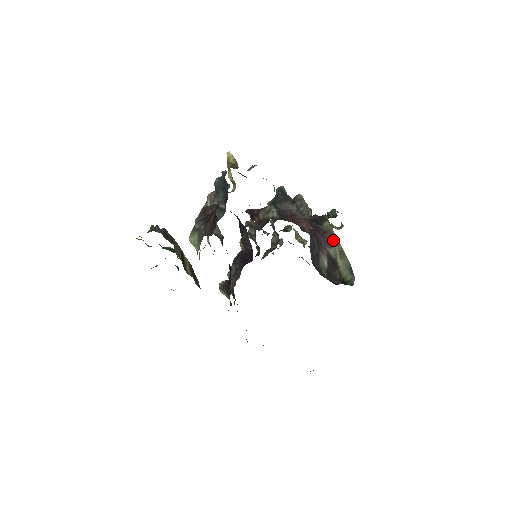
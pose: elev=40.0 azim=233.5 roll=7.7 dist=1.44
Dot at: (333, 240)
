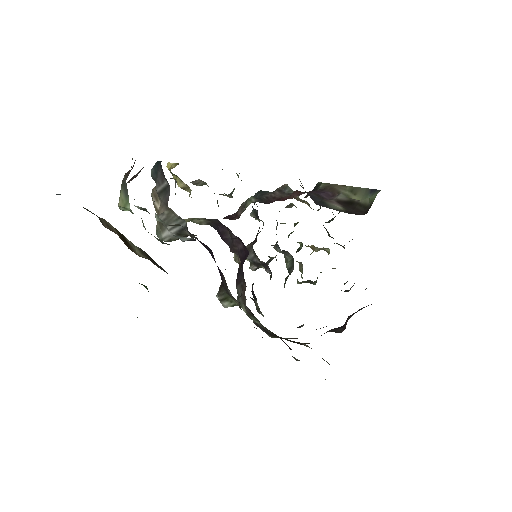
Dot at: (336, 189)
